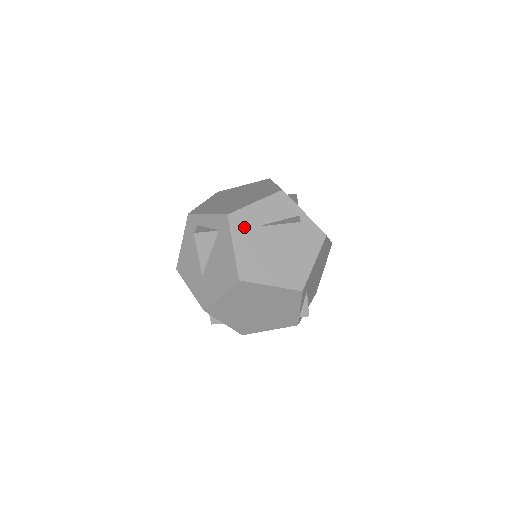
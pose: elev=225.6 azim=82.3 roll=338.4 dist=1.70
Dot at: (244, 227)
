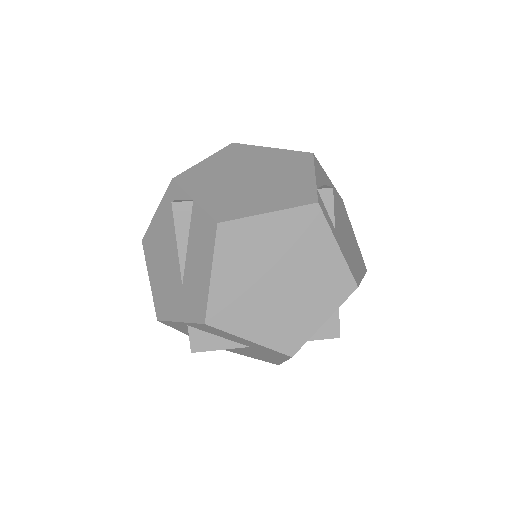
Dot at: occluded
